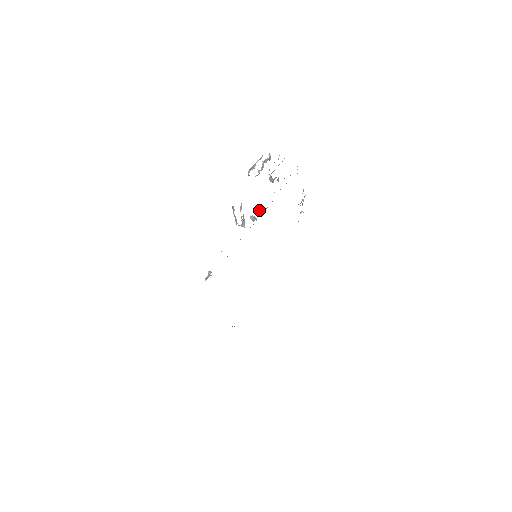
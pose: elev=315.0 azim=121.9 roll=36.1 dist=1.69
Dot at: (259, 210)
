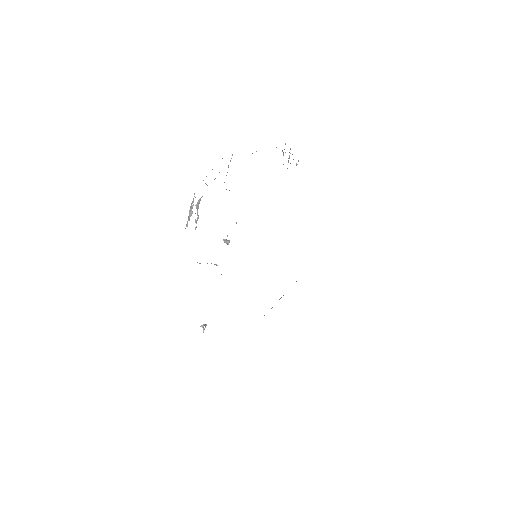
Dot at: (227, 235)
